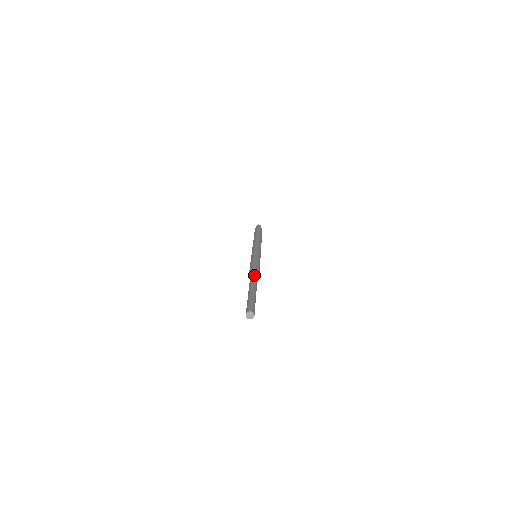
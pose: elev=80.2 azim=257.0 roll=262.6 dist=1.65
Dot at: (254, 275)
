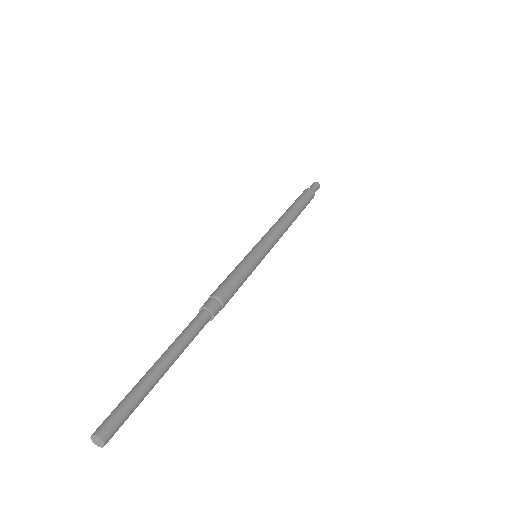
Dot at: (205, 317)
